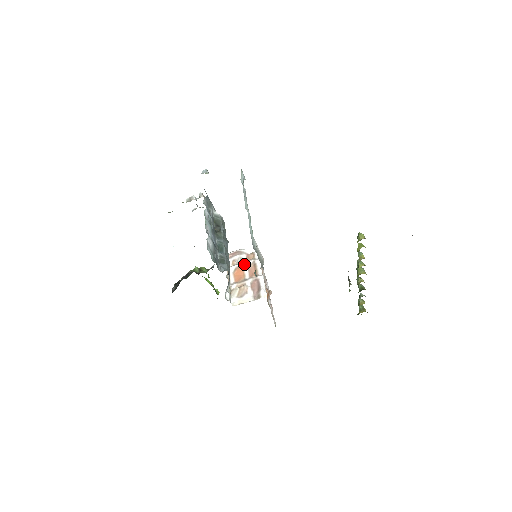
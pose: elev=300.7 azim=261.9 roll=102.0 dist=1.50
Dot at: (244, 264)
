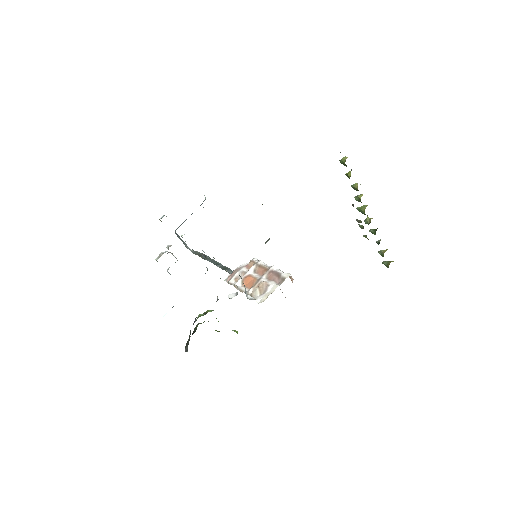
Dot at: (248, 272)
